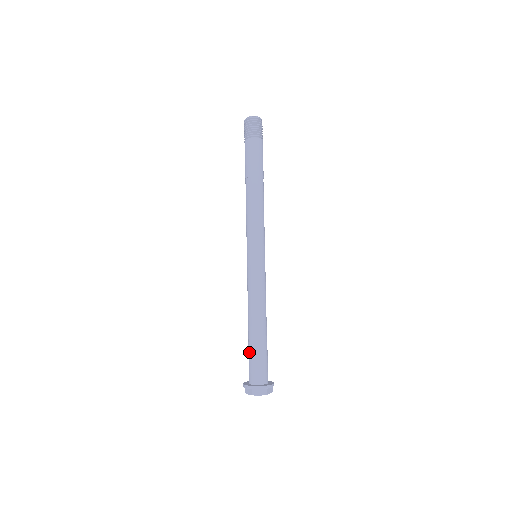
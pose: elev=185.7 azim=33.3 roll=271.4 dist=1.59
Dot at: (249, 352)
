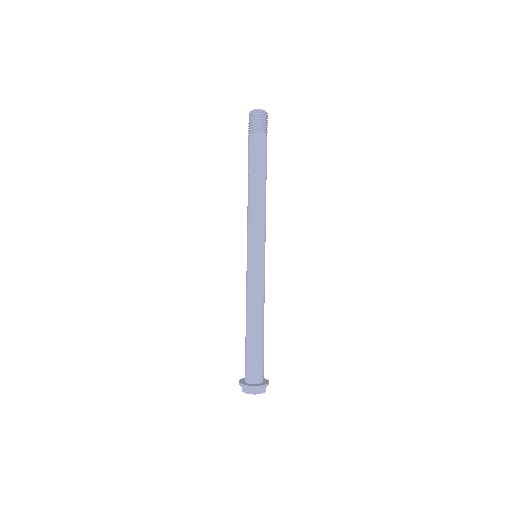
Dot at: (245, 350)
